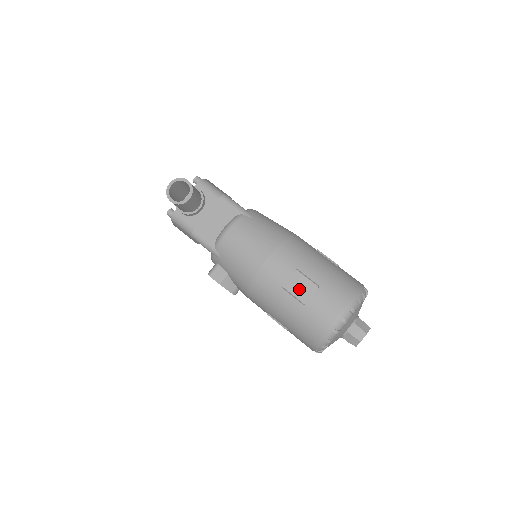
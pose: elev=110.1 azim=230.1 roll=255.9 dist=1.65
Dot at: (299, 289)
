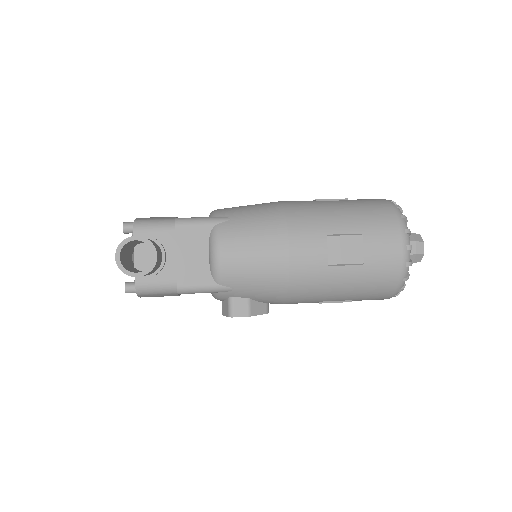
Dot at: (346, 253)
